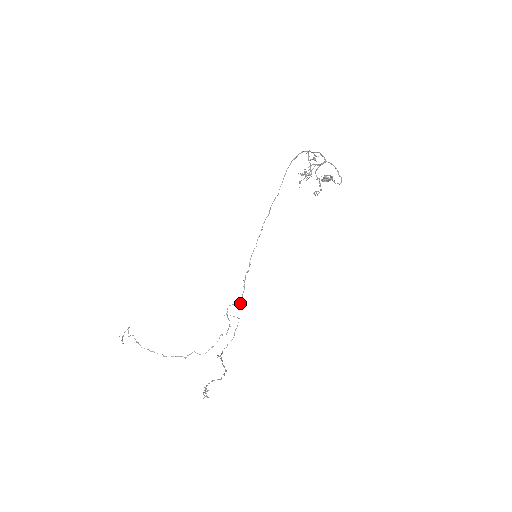
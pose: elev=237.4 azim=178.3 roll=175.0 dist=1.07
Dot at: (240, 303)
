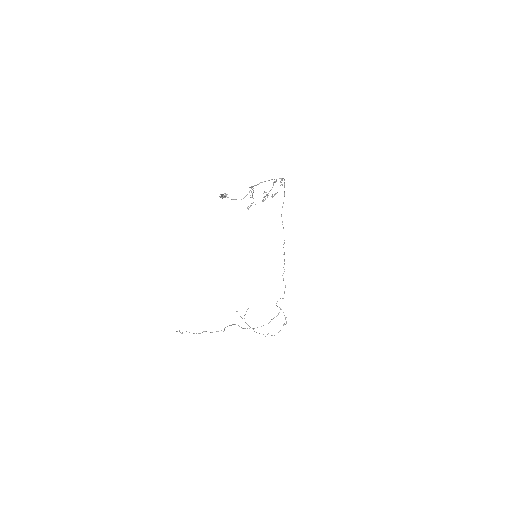
Dot at: (283, 298)
